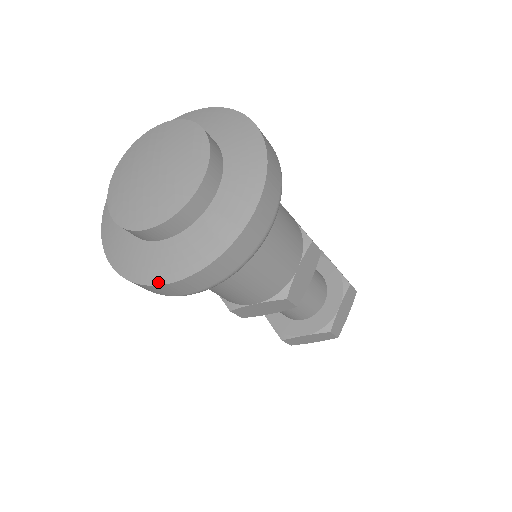
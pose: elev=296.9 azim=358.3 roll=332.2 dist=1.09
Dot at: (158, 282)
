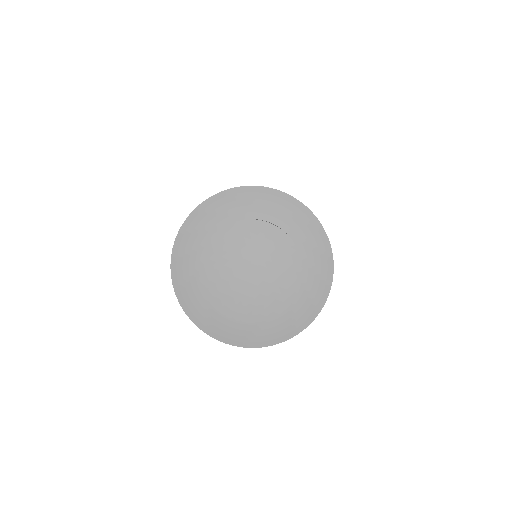
Dot at: (186, 311)
